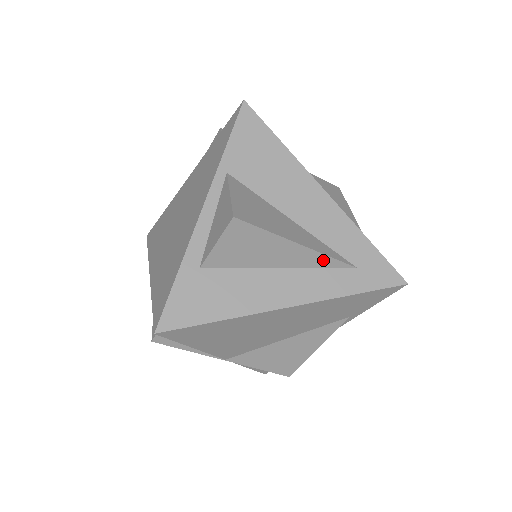
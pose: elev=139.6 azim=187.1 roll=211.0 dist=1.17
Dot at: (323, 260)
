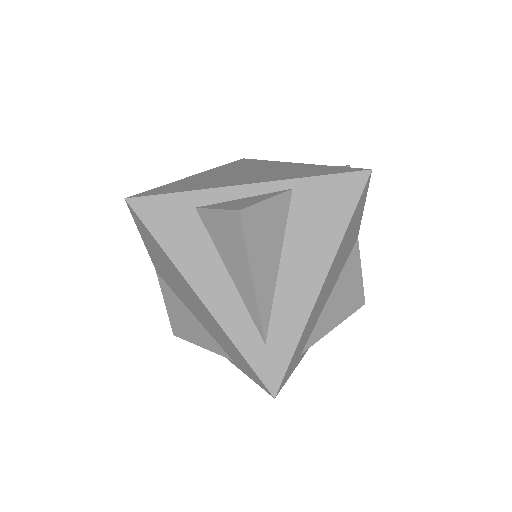
Dot at: (254, 310)
